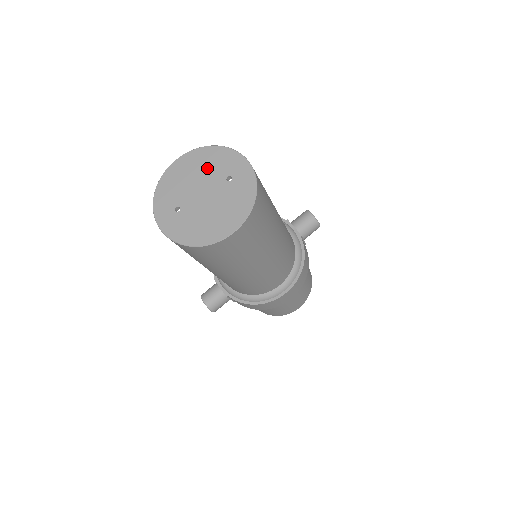
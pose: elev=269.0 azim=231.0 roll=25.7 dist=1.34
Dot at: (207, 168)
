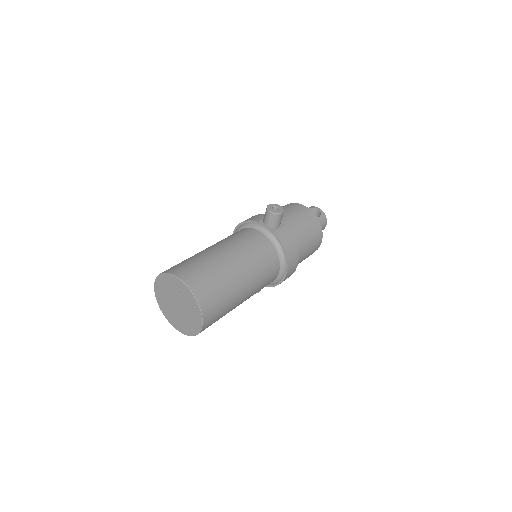
Dot at: (169, 289)
